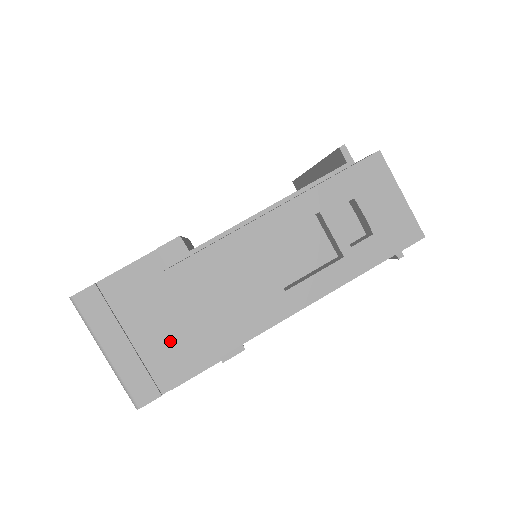
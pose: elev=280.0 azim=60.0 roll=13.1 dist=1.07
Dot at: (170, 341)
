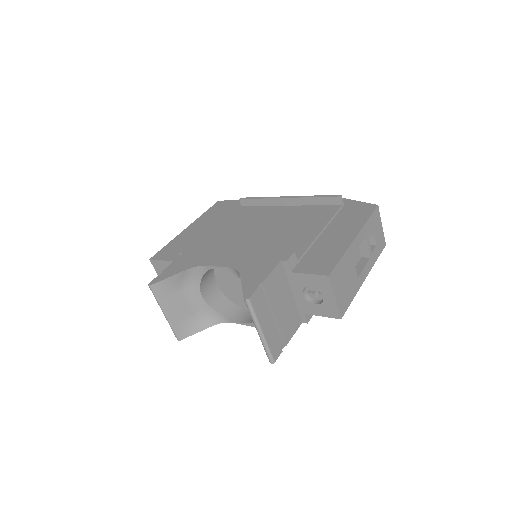
Dot at: (285, 317)
